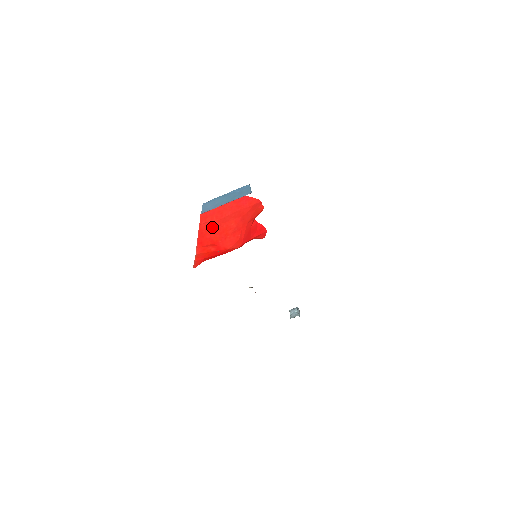
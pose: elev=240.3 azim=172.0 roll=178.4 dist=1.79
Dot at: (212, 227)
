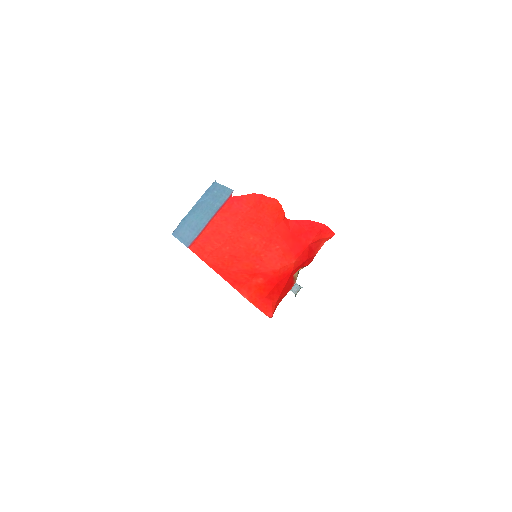
Dot at: (226, 255)
